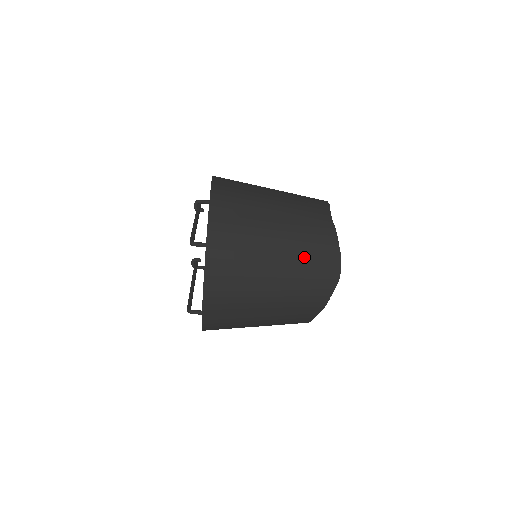
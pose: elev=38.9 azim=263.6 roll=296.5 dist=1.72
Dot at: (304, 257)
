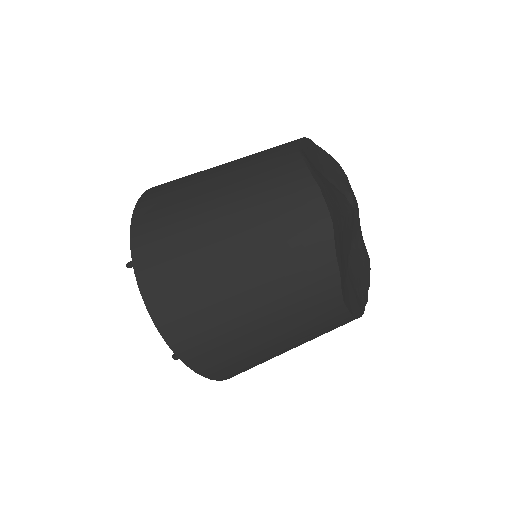
Dot at: (263, 214)
